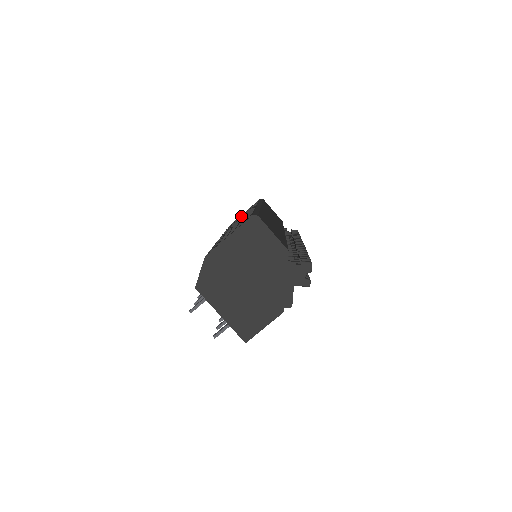
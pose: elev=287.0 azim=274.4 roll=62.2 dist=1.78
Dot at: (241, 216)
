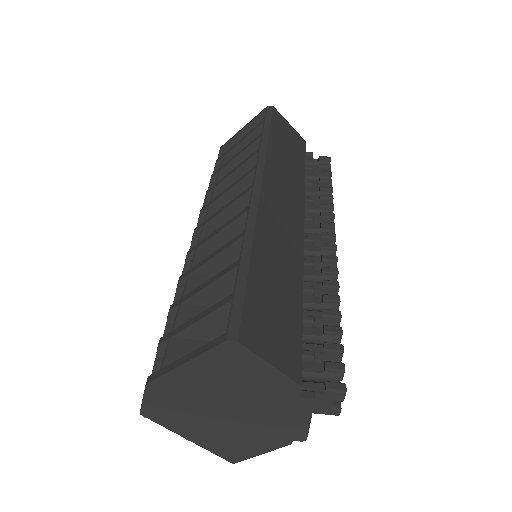
Dot at: (233, 158)
